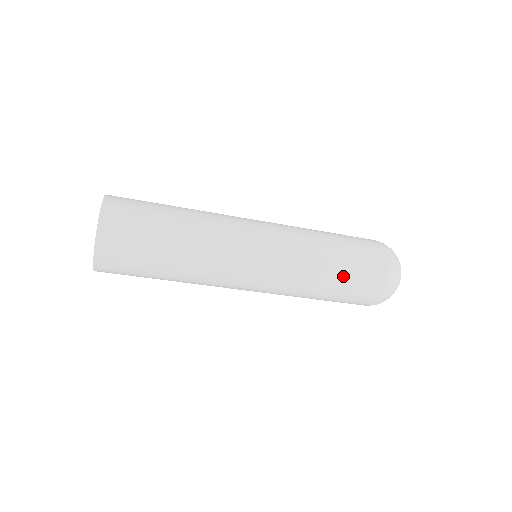
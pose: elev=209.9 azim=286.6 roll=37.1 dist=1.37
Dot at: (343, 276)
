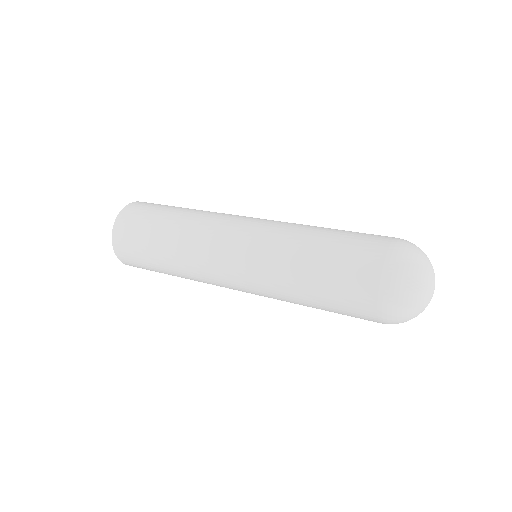
Dot at: (324, 300)
